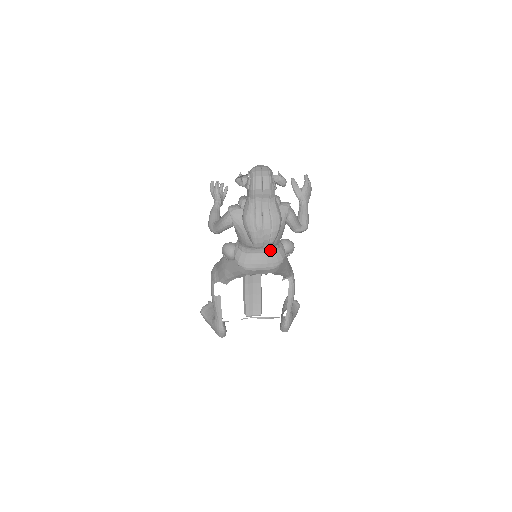
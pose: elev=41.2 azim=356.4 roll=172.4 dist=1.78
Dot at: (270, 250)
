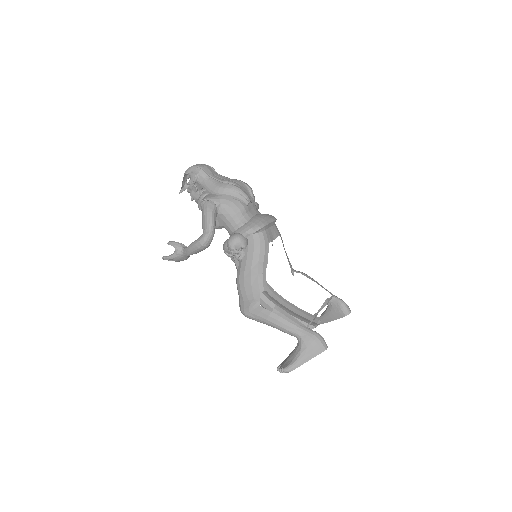
Dot at: (258, 212)
